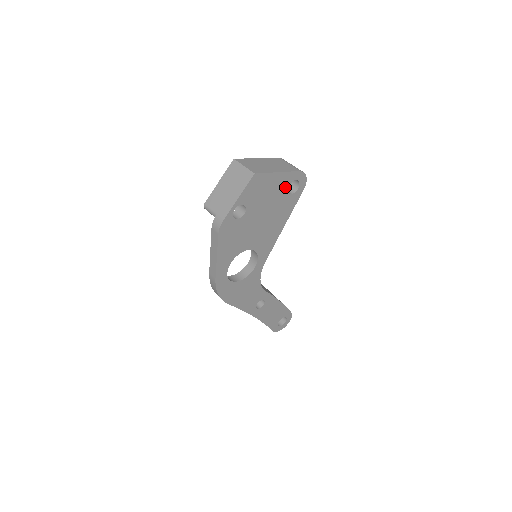
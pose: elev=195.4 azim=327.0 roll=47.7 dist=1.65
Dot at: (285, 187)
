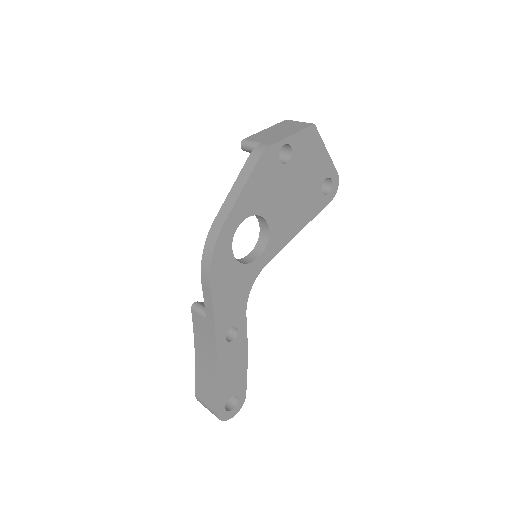
Dot at: (322, 177)
